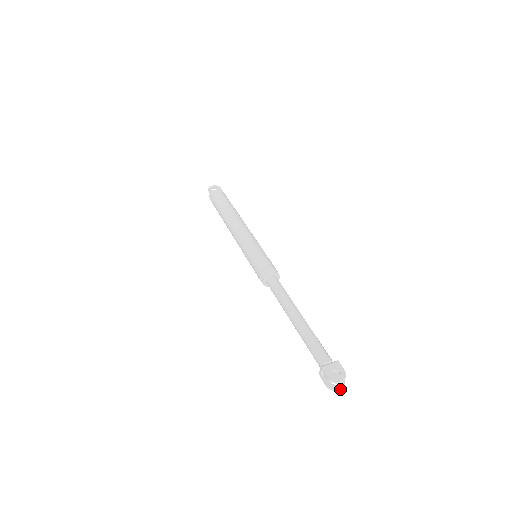
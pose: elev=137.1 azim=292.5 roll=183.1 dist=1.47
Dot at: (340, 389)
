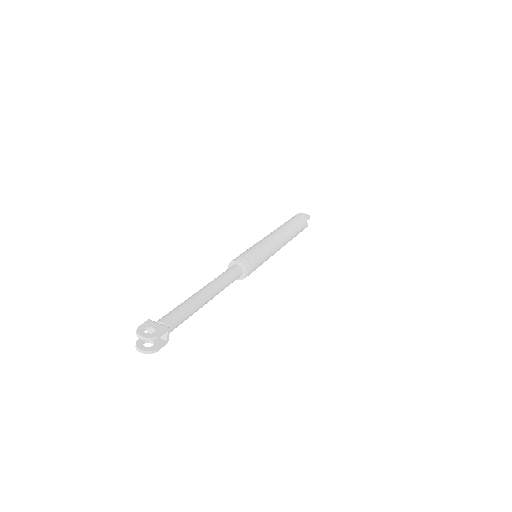
Dot at: (142, 351)
